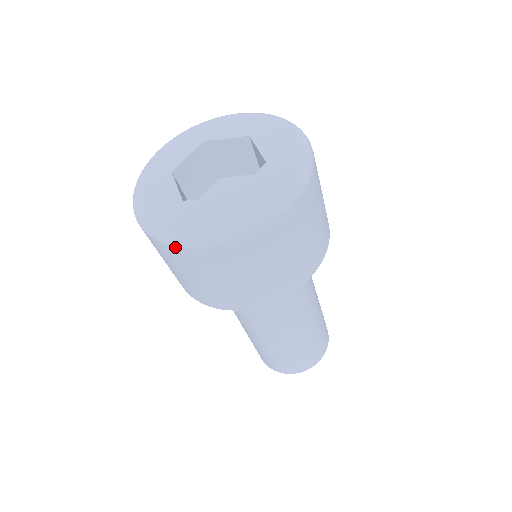
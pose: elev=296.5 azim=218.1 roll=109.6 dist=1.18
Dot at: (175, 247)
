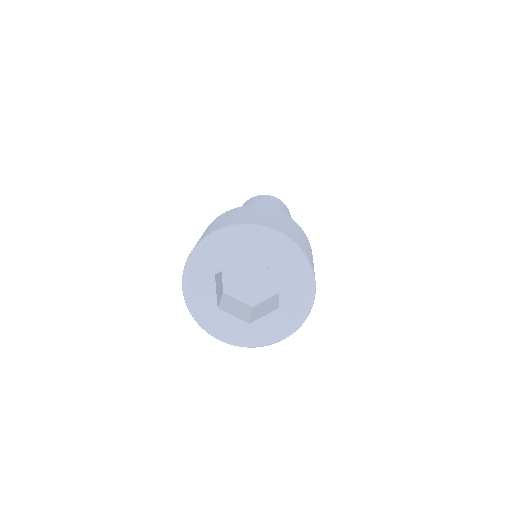
Dot at: (268, 345)
